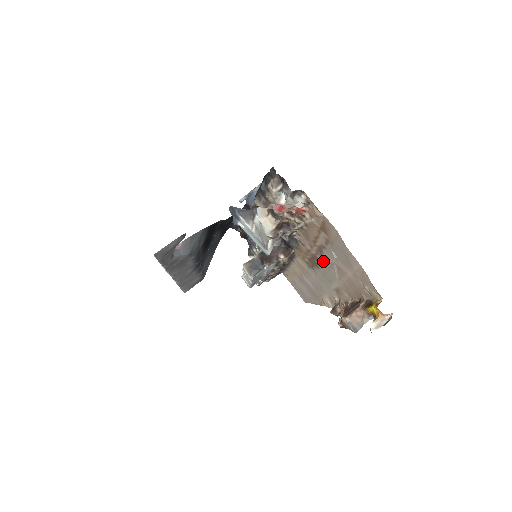
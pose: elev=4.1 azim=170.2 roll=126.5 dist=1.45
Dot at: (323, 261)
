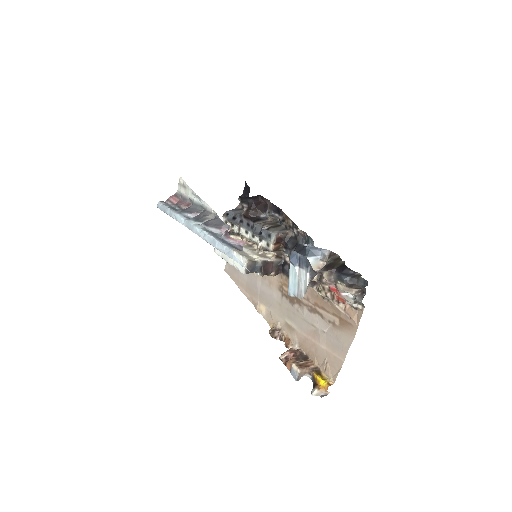
Dot at: (306, 313)
